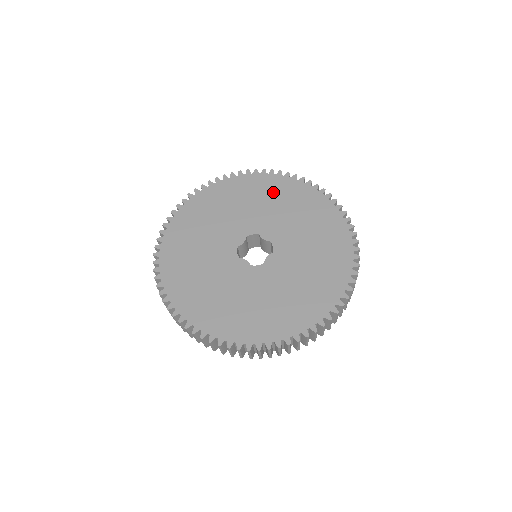
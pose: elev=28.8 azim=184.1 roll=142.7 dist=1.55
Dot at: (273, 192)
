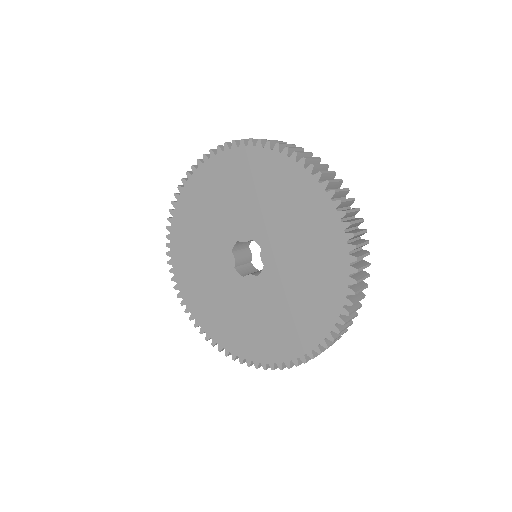
Dot at: (309, 220)
